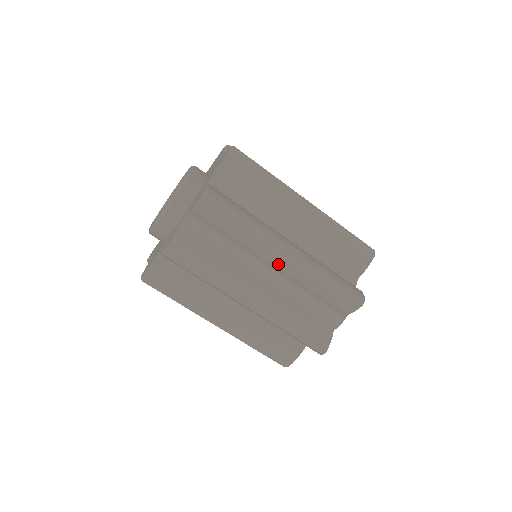
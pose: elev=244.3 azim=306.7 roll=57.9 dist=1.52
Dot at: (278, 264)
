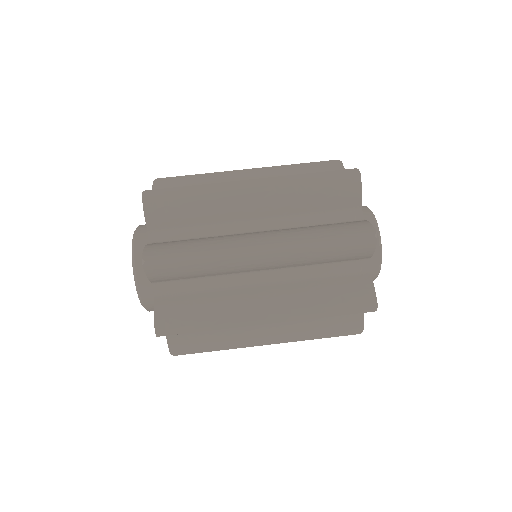
Dot at: (264, 265)
